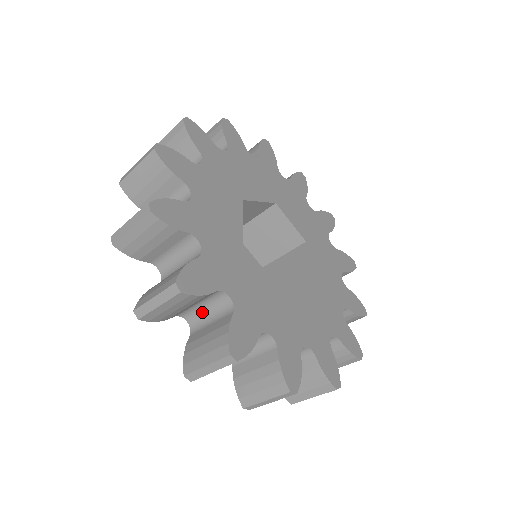
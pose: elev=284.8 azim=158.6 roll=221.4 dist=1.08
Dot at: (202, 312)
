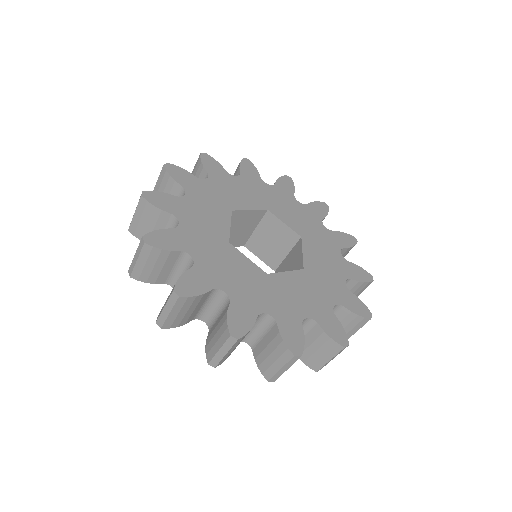
Dot at: occluded
